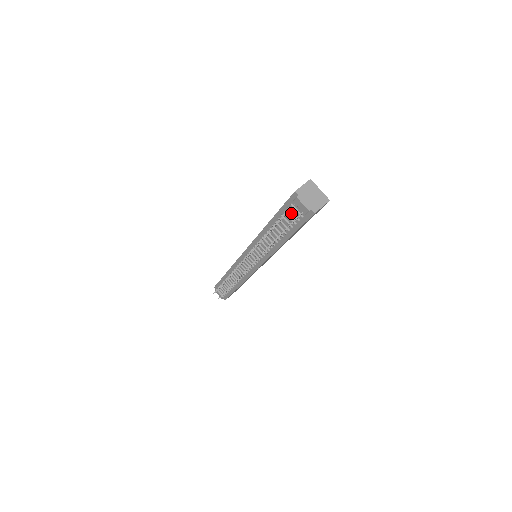
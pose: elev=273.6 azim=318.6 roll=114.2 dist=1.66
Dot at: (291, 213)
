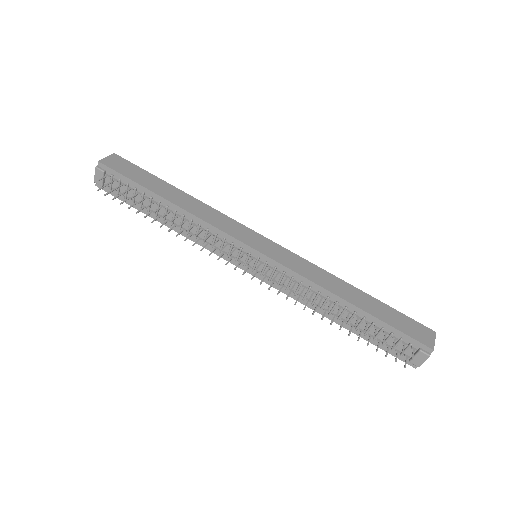
Dot at: (398, 344)
